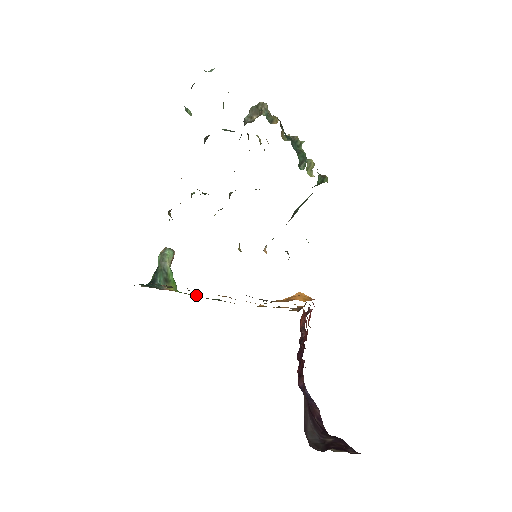
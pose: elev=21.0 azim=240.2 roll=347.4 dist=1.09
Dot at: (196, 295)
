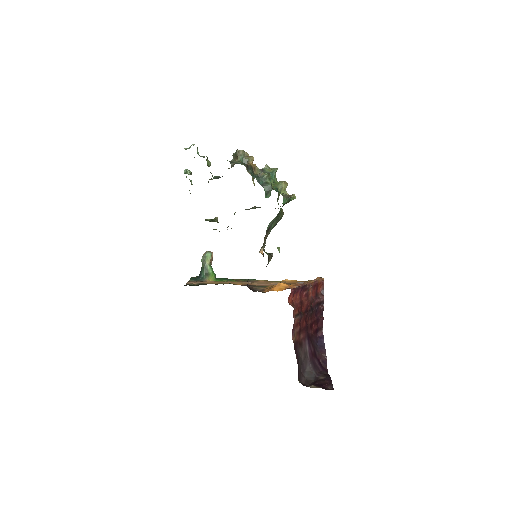
Dot at: (228, 281)
